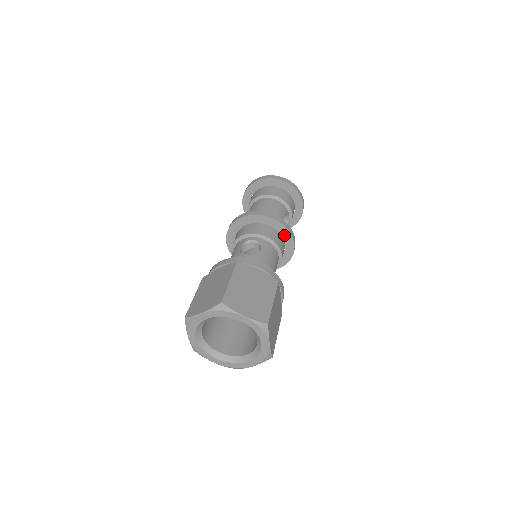
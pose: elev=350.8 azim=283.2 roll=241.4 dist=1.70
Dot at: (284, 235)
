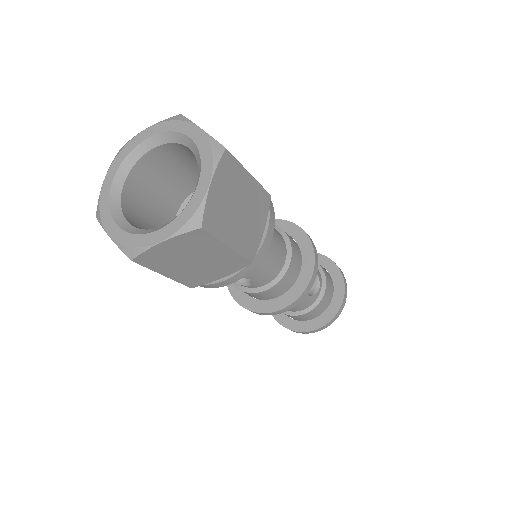
Dot at: (305, 253)
